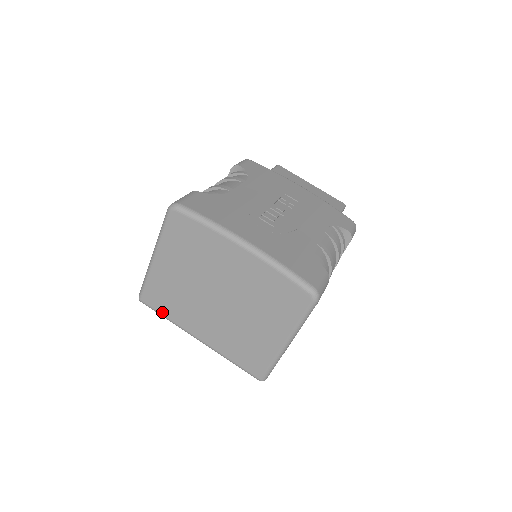
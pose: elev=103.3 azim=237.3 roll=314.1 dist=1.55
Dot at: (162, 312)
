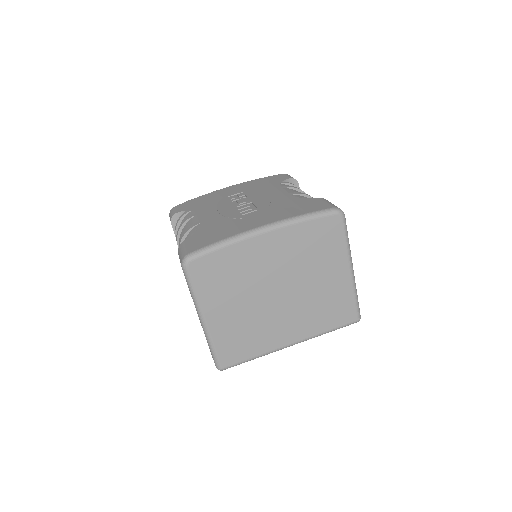
Dot at: (247, 357)
